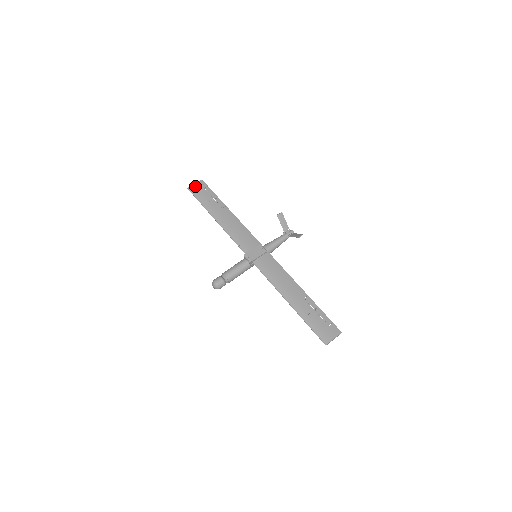
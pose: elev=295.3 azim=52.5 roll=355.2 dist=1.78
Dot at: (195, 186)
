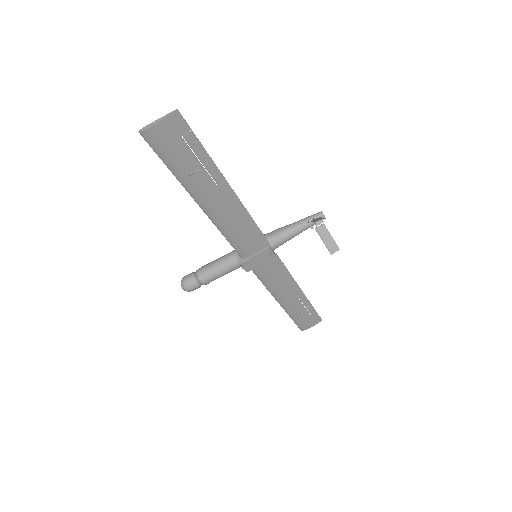
Dot at: (159, 131)
